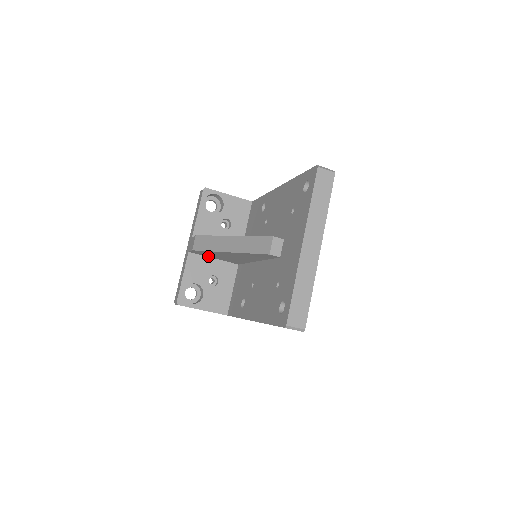
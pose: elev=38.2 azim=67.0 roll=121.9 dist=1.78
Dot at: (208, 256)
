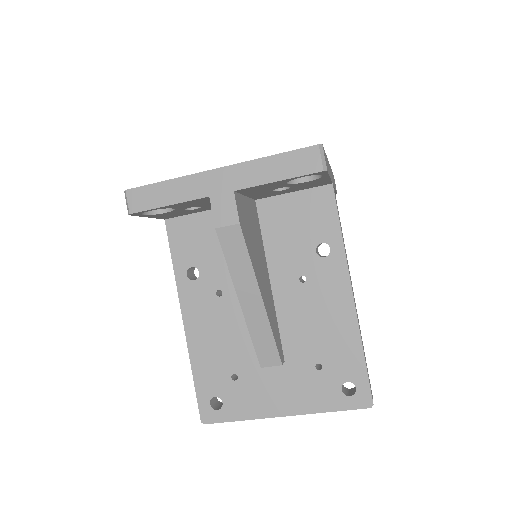
Dot at: occluded
